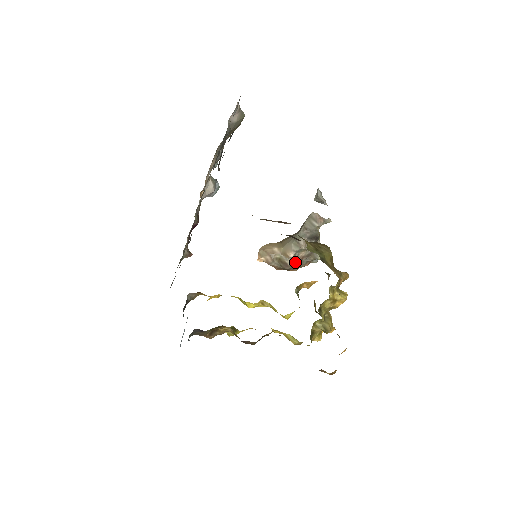
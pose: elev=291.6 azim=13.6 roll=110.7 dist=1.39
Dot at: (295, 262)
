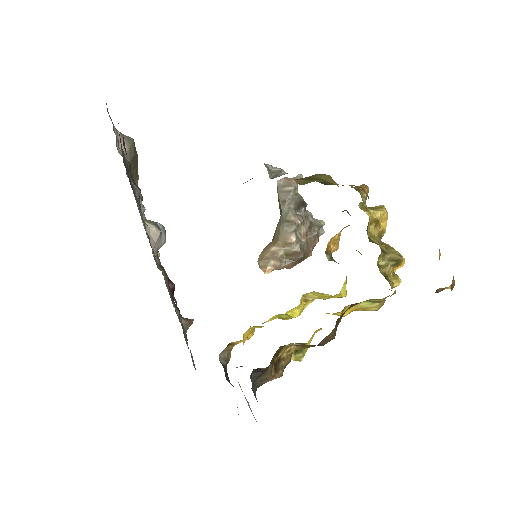
Dot at: (303, 245)
